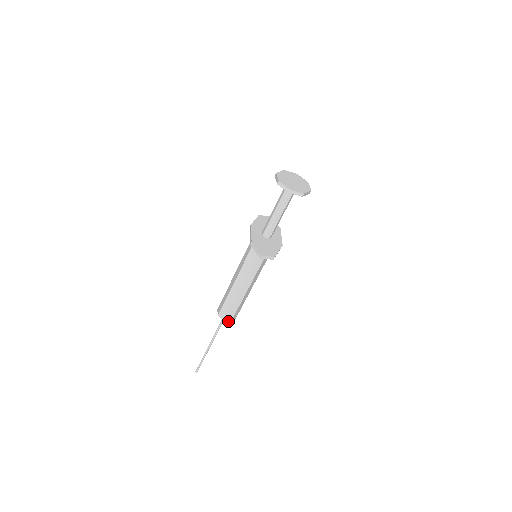
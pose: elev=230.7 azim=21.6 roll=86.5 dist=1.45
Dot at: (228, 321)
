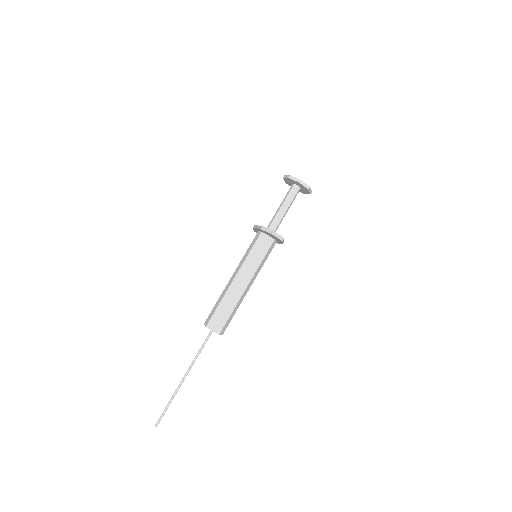
Dot at: (217, 333)
